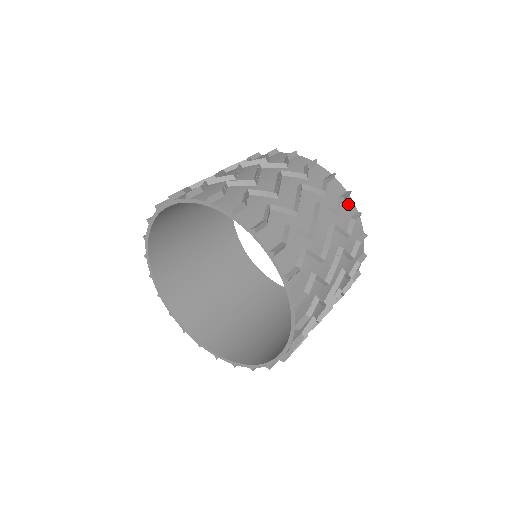
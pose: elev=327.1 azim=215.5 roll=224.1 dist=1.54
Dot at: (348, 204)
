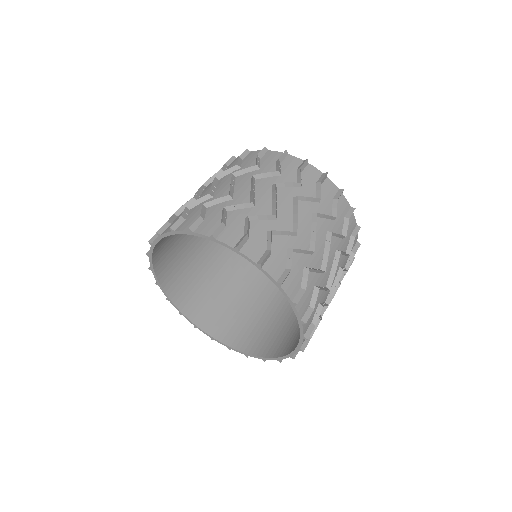
Dot at: occluded
